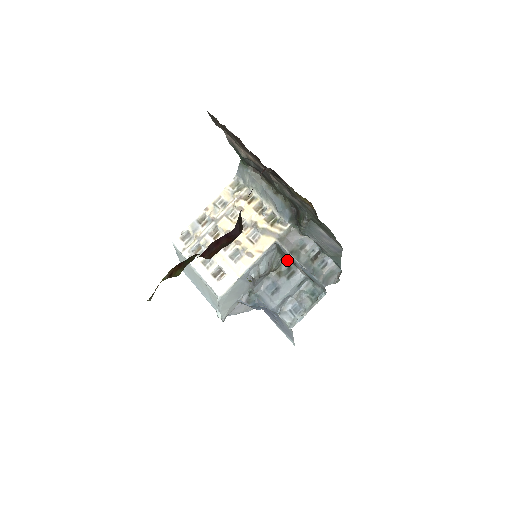
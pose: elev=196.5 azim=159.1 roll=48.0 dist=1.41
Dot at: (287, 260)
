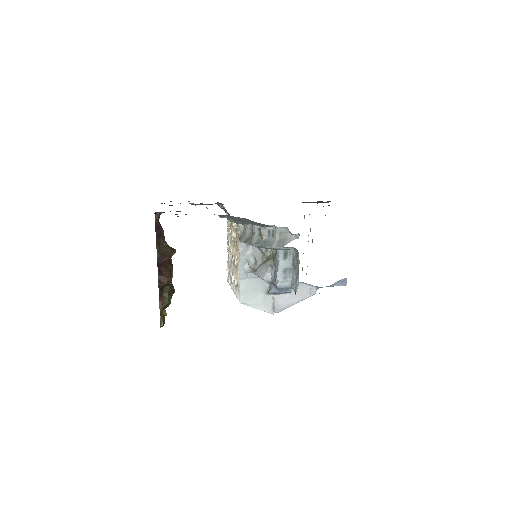
Dot at: occluded
